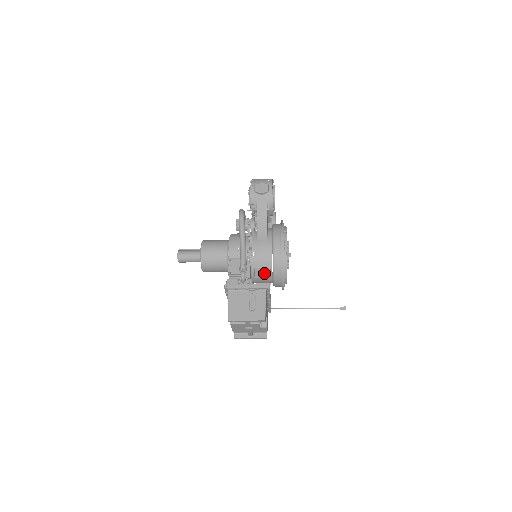
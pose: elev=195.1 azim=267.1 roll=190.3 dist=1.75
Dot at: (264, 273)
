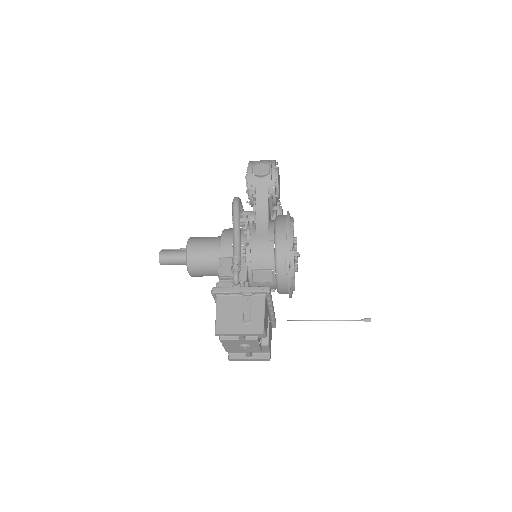
Dot at: (264, 275)
